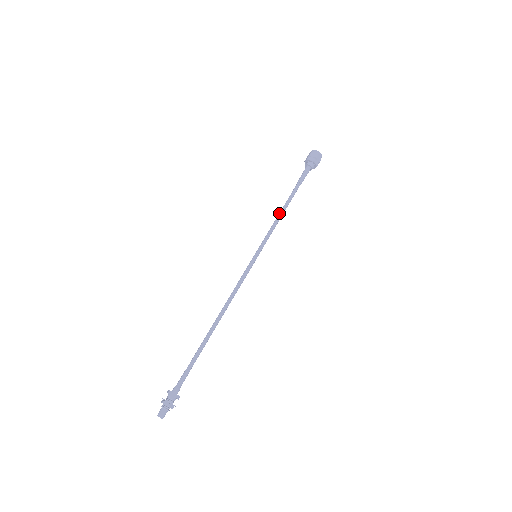
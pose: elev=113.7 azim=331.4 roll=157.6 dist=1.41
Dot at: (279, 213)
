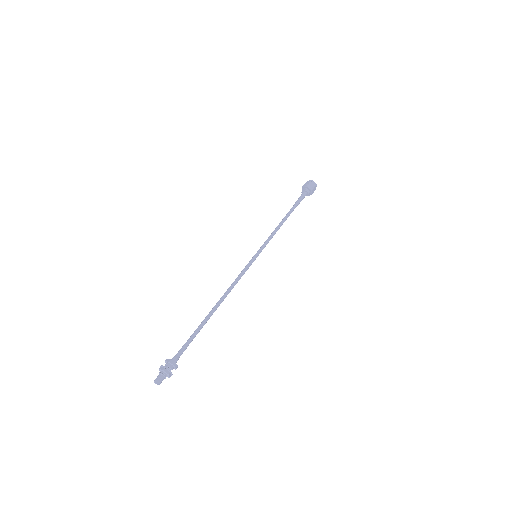
Dot at: (279, 224)
